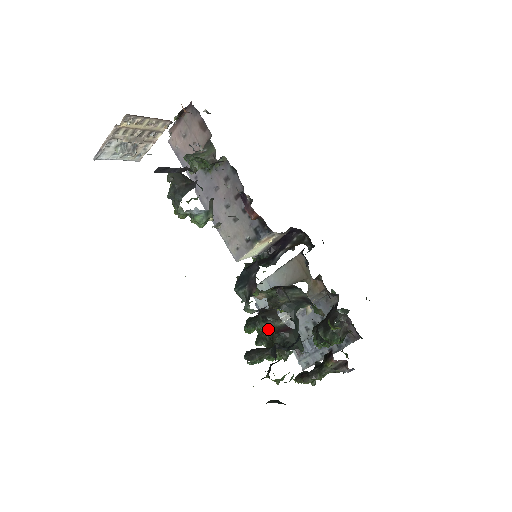
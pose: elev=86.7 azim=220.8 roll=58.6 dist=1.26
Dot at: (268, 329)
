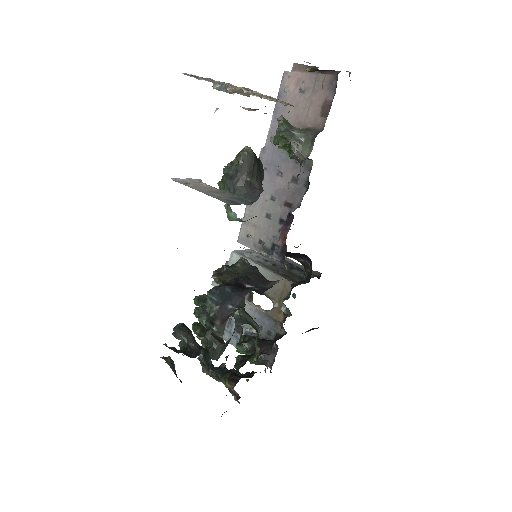
Dot at: occluded
